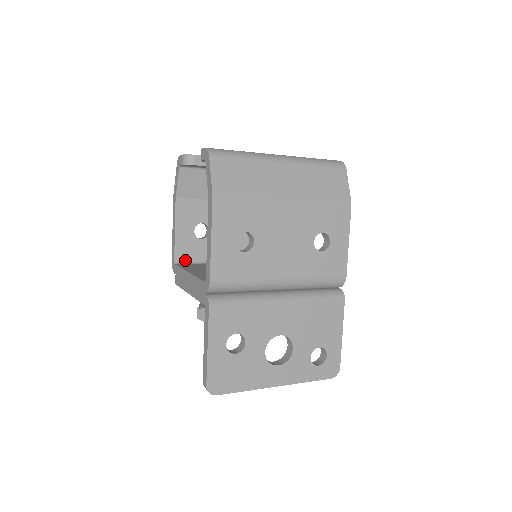
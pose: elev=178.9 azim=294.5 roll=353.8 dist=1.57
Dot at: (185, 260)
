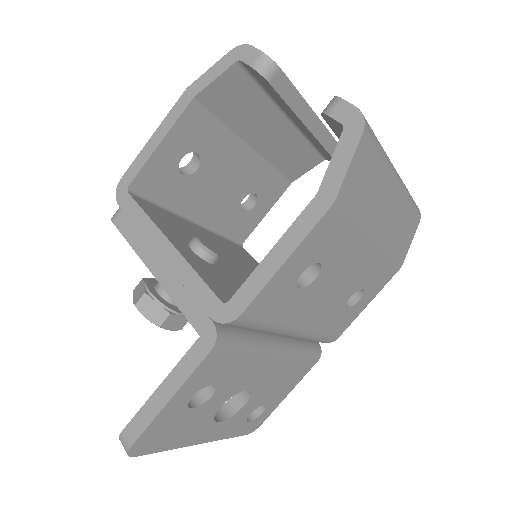
Dot at: (143, 191)
